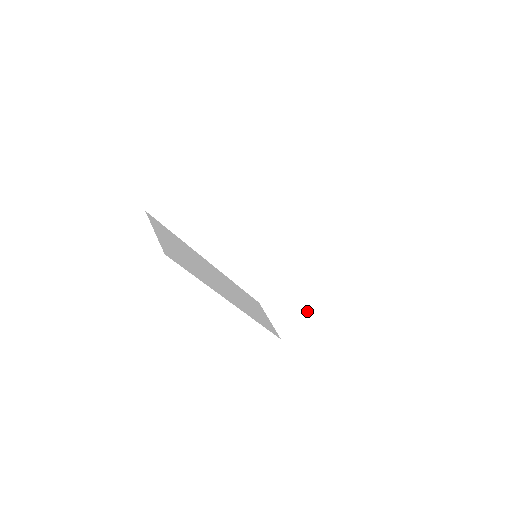
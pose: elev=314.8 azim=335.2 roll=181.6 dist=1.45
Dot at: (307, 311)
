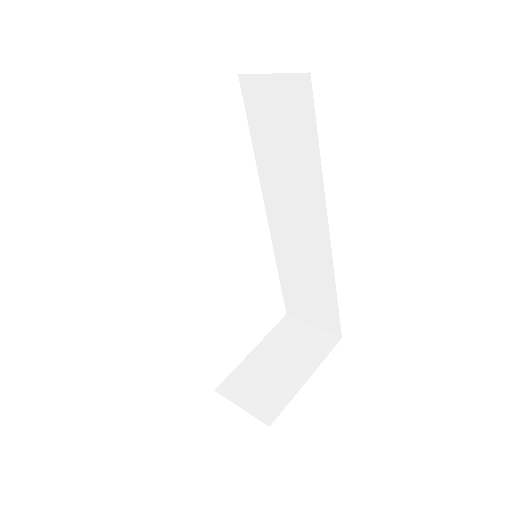
Dot at: (300, 378)
